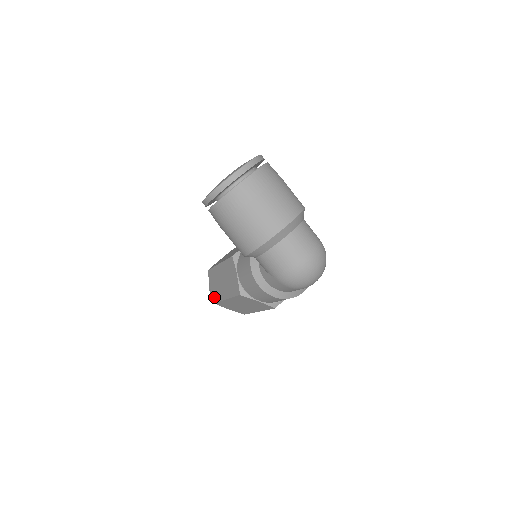
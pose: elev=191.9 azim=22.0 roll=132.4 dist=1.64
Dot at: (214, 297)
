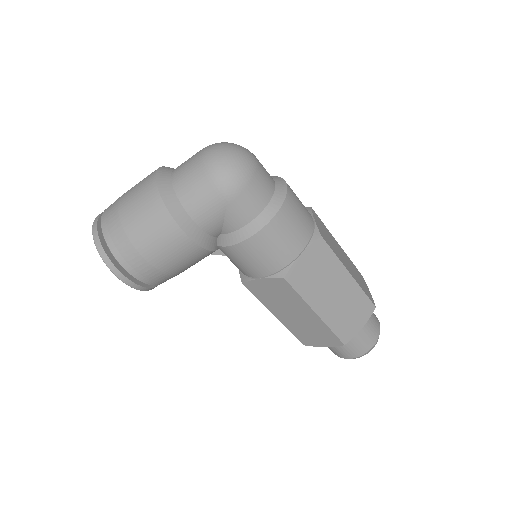
Dot at: (333, 342)
